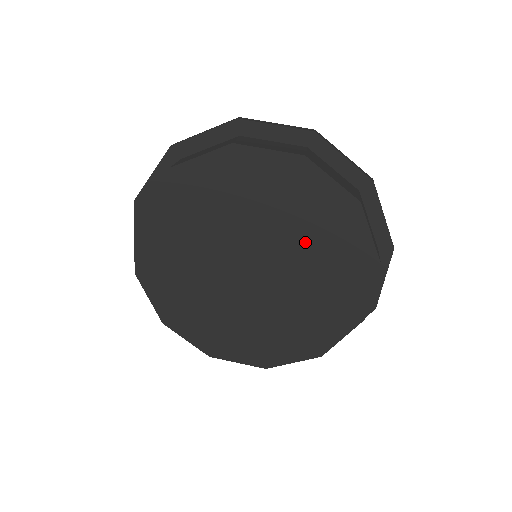
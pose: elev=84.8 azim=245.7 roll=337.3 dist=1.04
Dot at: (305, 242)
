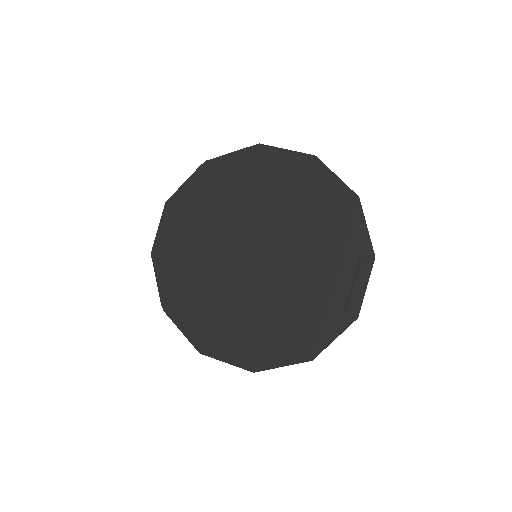
Dot at: (255, 201)
